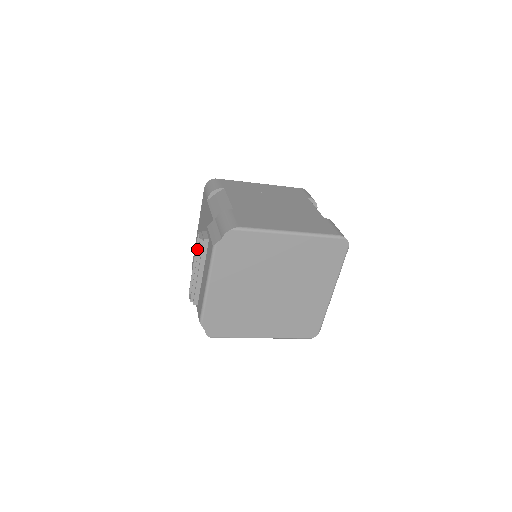
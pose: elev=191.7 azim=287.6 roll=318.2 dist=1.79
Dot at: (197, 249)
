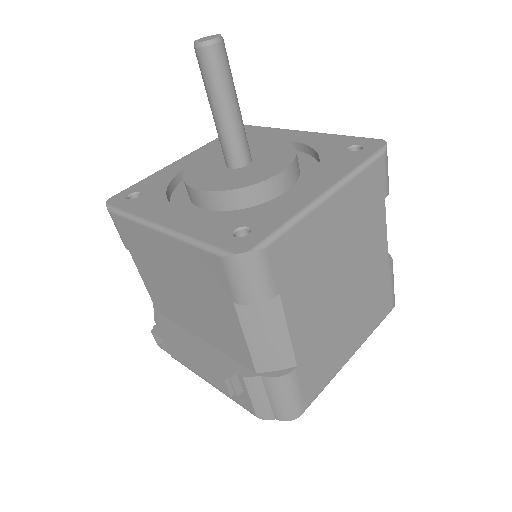
Dot at: (205, 365)
